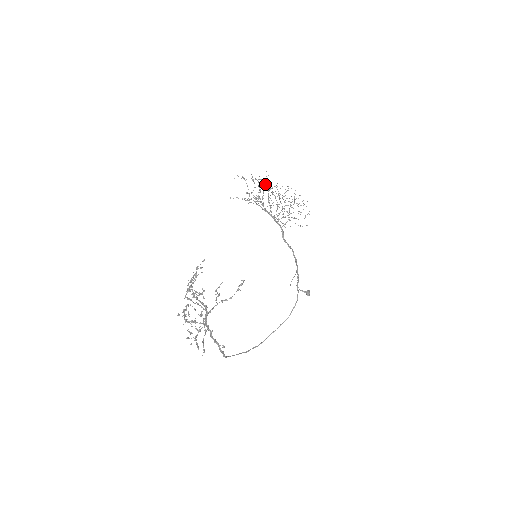
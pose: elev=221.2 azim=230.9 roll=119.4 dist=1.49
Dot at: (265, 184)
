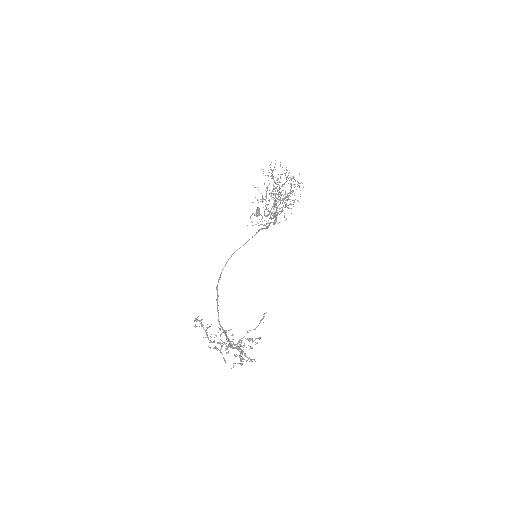
Dot at: occluded
